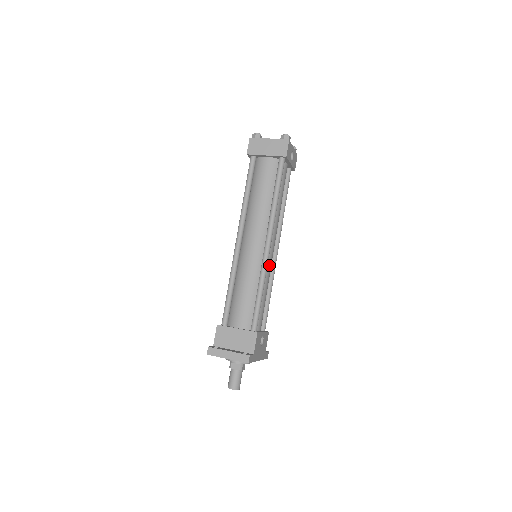
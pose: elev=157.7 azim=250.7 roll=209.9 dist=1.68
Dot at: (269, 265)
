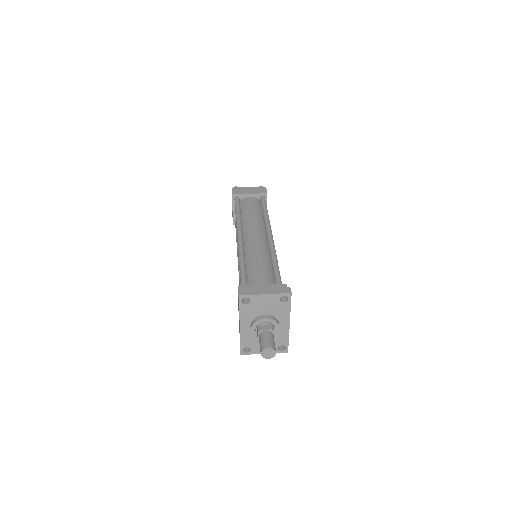
Dot at: occluded
